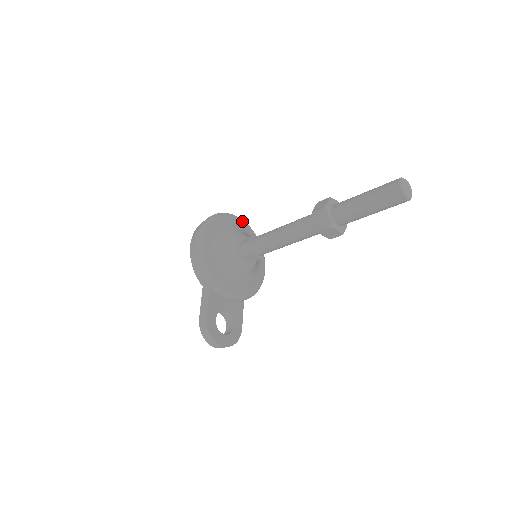
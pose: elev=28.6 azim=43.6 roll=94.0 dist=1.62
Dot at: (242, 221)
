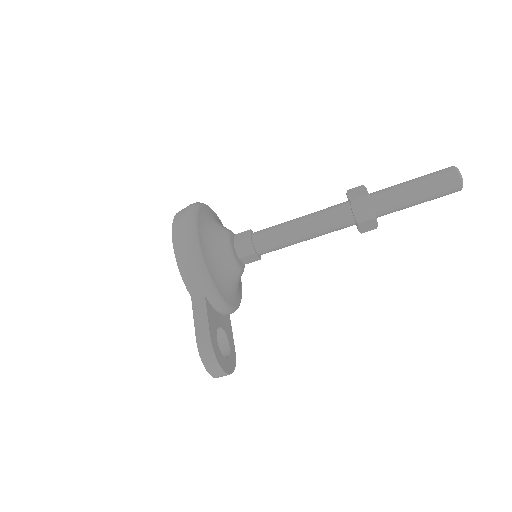
Dot at: occluded
